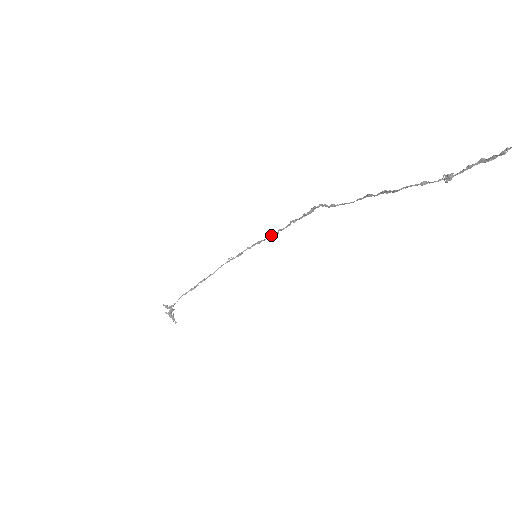
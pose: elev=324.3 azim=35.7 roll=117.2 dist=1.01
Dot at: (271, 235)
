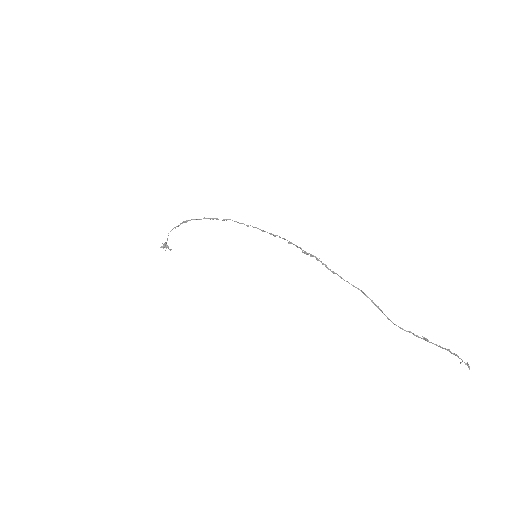
Dot at: (262, 231)
